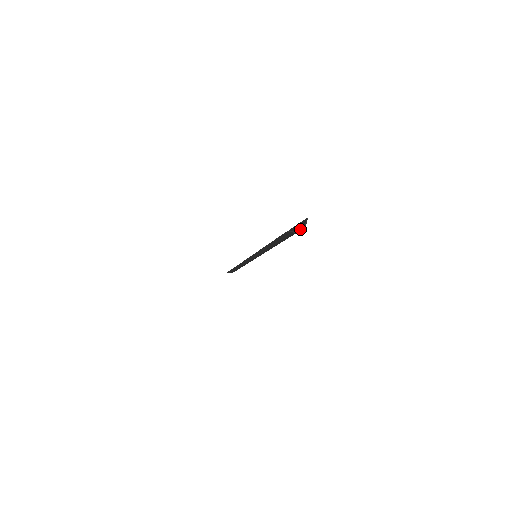
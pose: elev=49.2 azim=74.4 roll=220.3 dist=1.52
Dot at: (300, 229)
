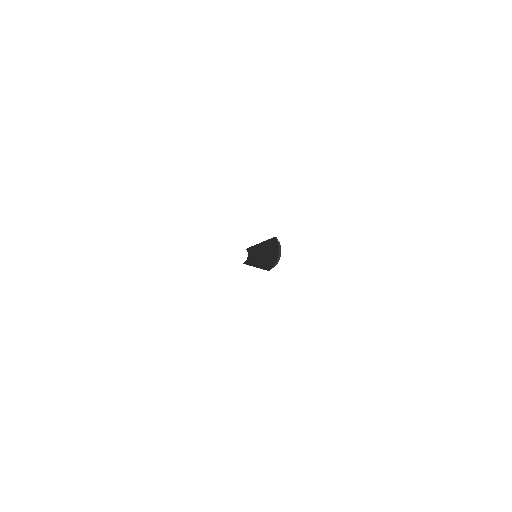
Dot at: (279, 256)
